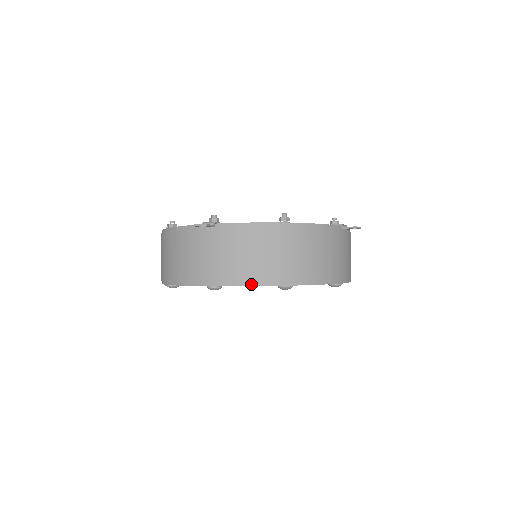
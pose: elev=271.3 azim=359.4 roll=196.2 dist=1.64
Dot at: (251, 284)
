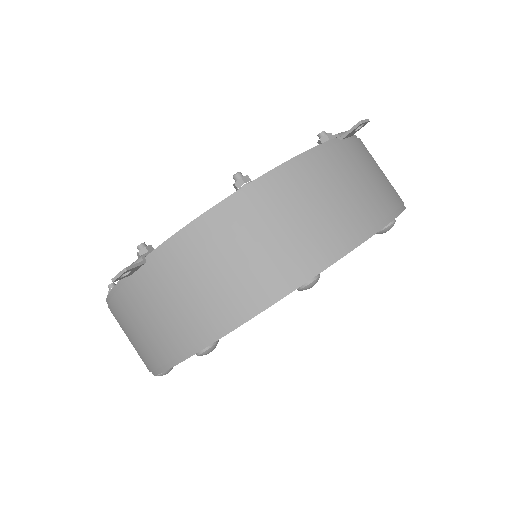
Dot at: (252, 314)
